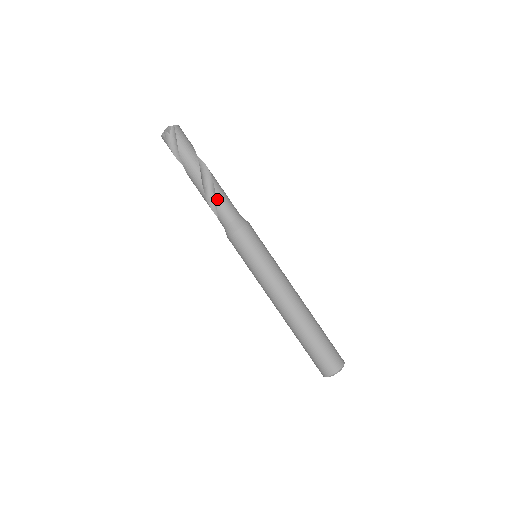
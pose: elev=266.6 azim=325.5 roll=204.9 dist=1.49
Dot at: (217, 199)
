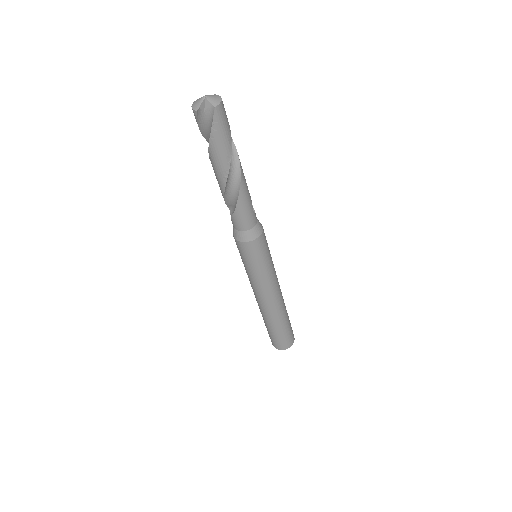
Dot at: (237, 207)
